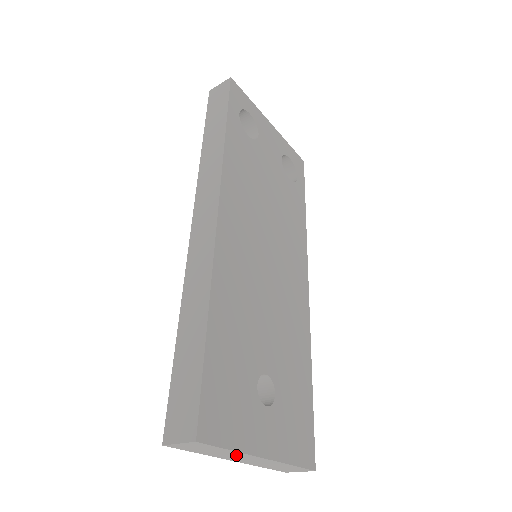
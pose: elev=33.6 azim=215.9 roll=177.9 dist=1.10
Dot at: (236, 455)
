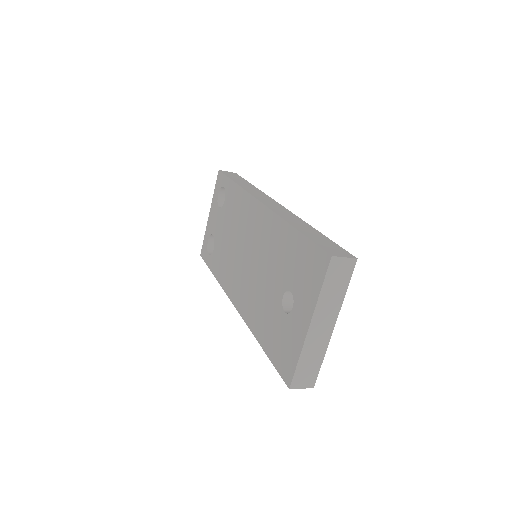
Dot at: (332, 308)
